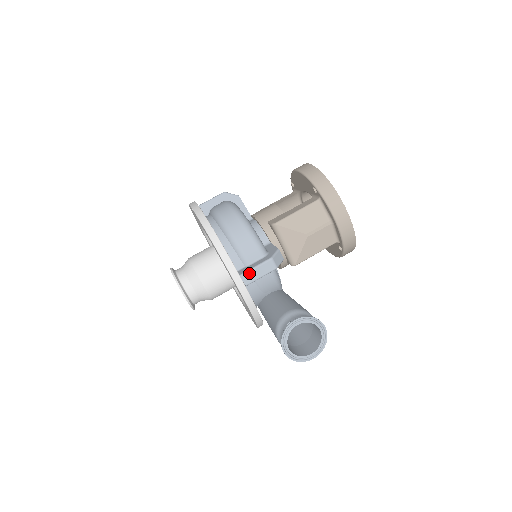
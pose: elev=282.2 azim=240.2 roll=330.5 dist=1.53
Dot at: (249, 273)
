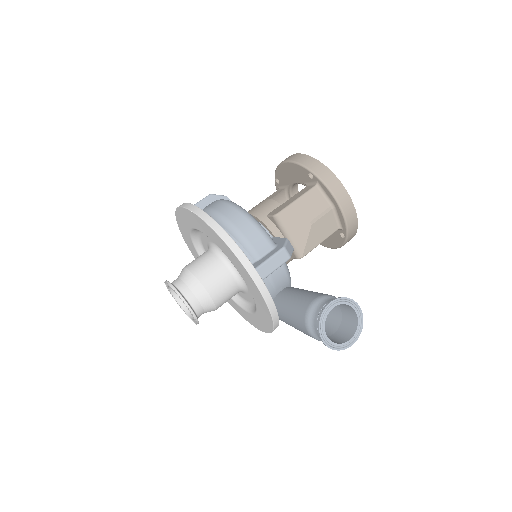
Dot at: (263, 266)
